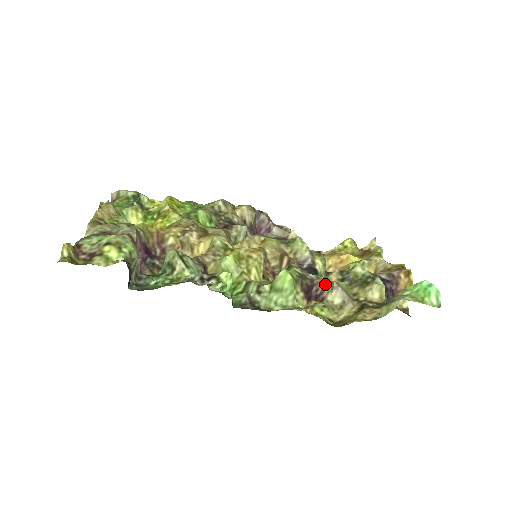
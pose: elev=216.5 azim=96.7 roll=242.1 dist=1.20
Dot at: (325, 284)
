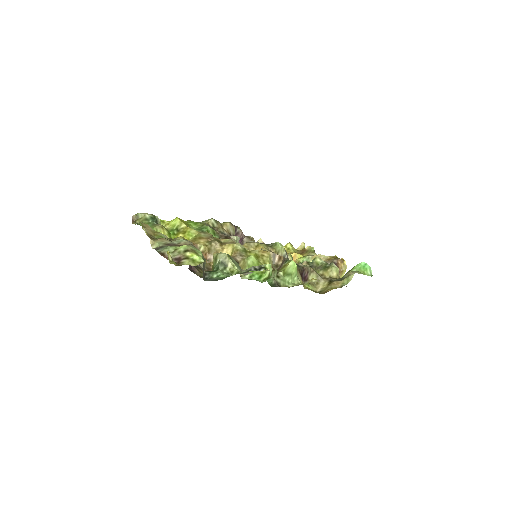
Dot at: (308, 269)
